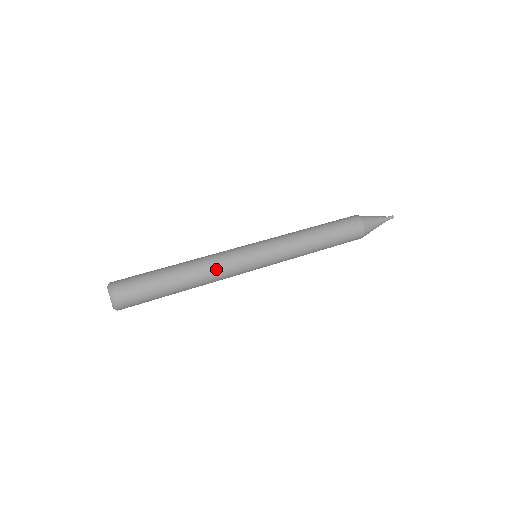
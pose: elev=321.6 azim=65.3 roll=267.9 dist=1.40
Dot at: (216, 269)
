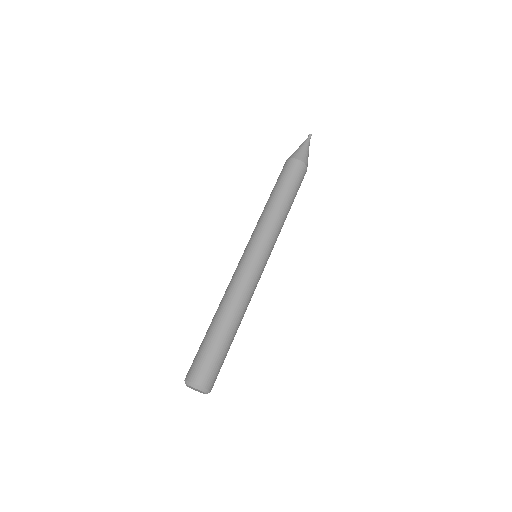
Dot at: (248, 296)
